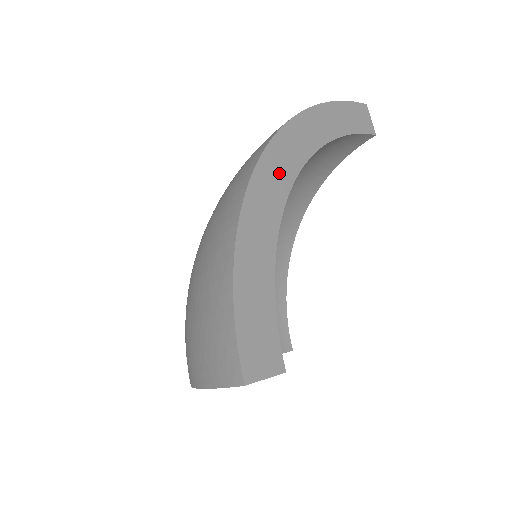
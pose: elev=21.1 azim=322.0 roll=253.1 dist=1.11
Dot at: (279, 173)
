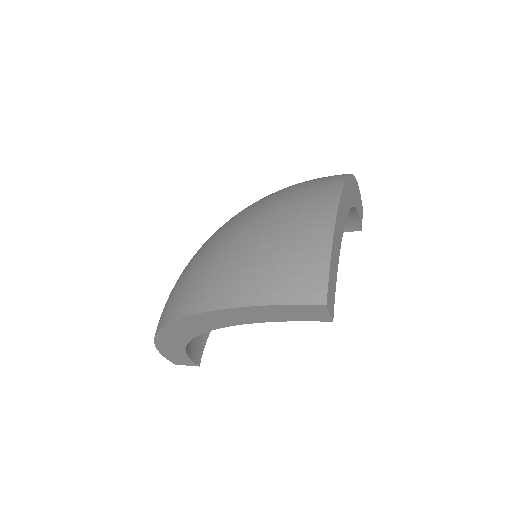
Dot at: (348, 197)
